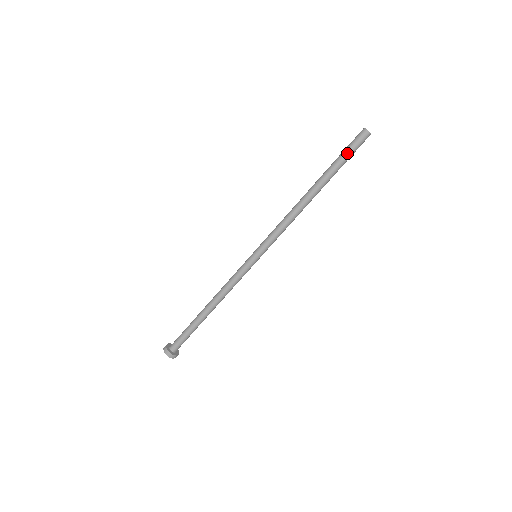
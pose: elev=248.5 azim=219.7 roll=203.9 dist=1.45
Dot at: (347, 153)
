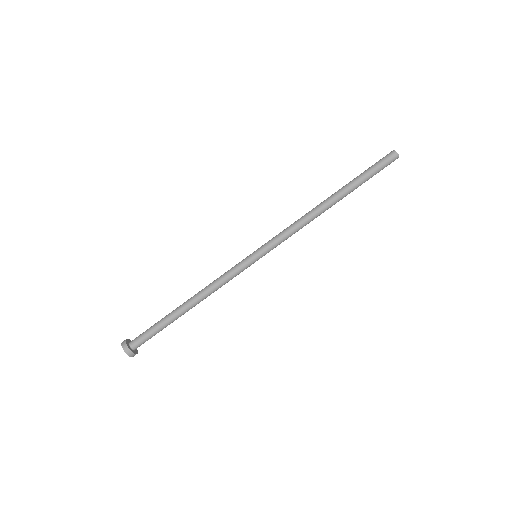
Dot at: (374, 171)
